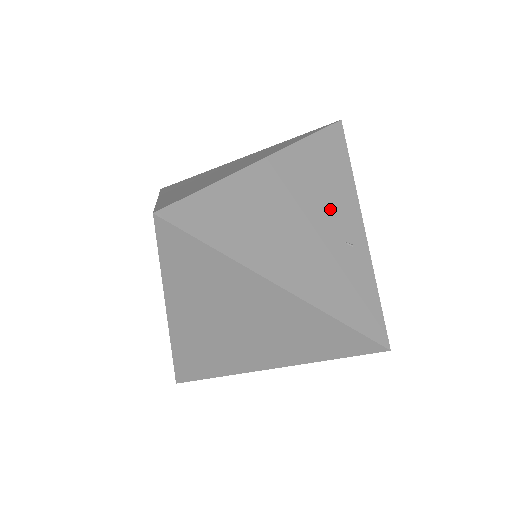
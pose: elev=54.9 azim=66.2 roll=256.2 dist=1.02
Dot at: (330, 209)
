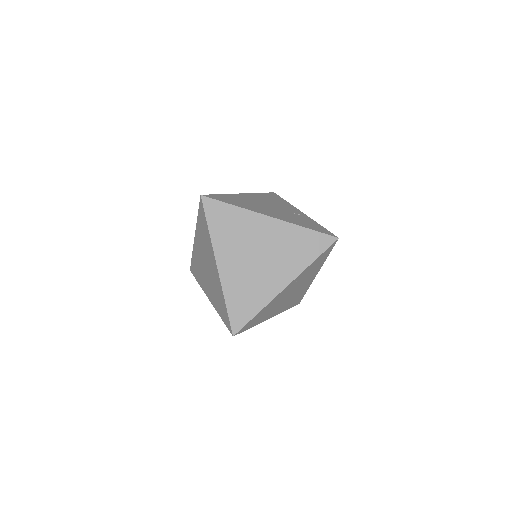
Dot at: (282, 207)
